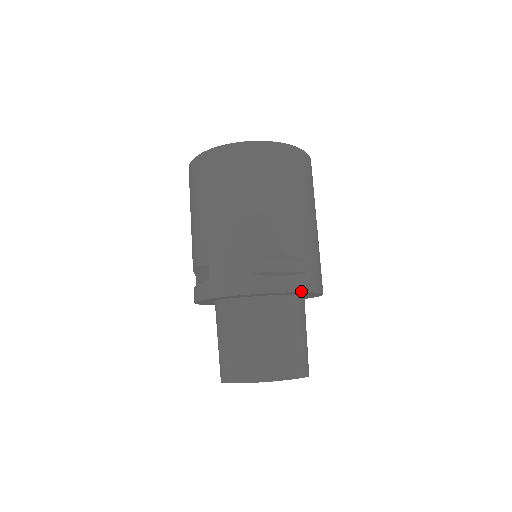
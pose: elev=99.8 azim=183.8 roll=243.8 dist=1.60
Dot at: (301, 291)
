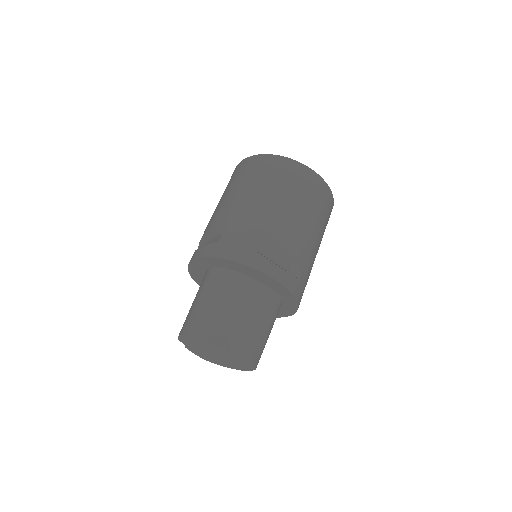
Dot at: (287, 288)
